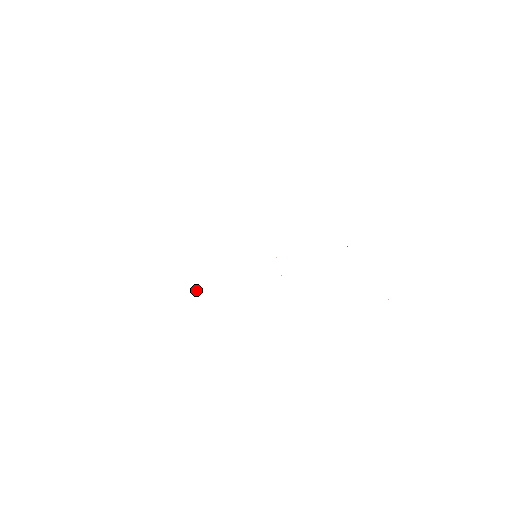
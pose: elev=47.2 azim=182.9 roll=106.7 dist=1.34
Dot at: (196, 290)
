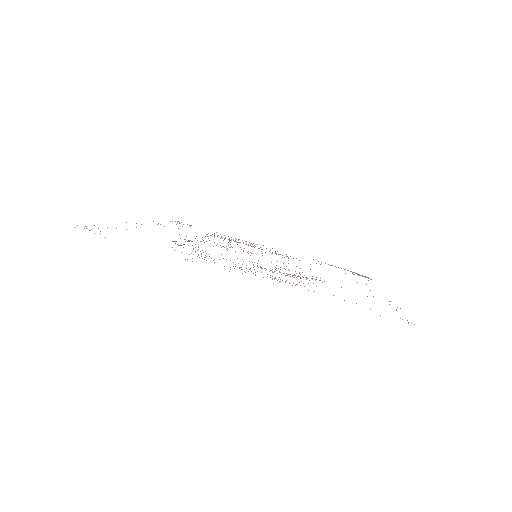
Dot at: occluded
